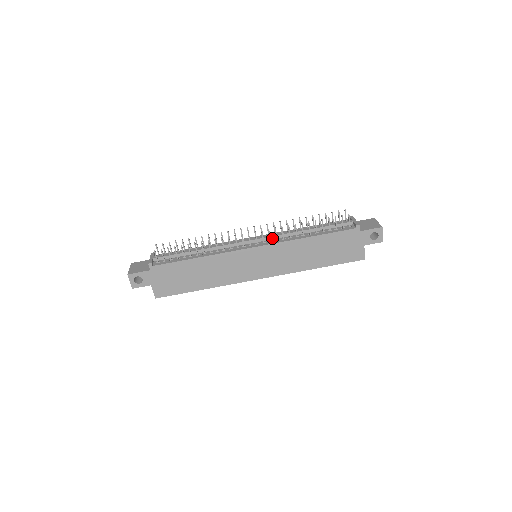
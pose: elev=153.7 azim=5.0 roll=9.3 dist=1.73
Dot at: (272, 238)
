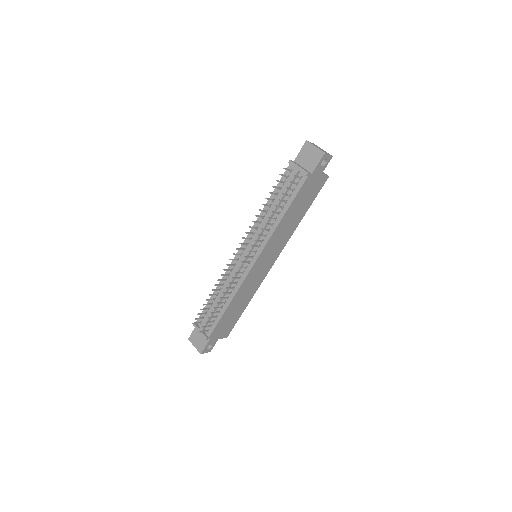
Dot at: (256, 242)
